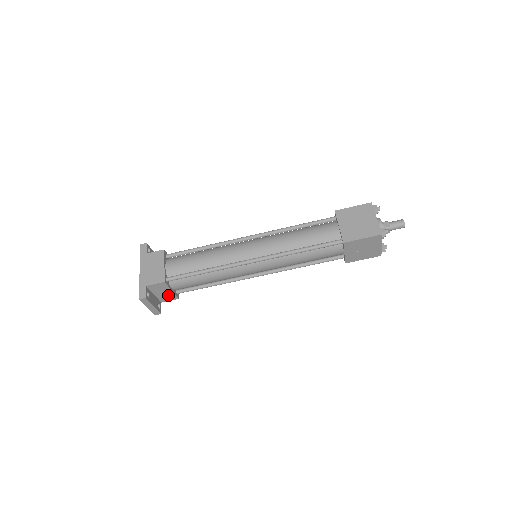
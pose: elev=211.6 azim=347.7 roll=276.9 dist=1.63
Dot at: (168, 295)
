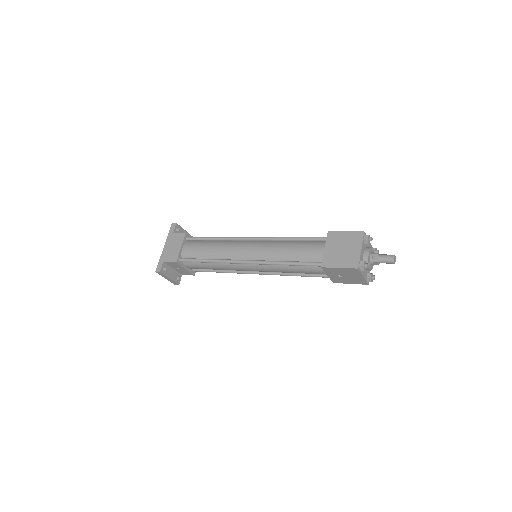
Dot at: (185, 271)
